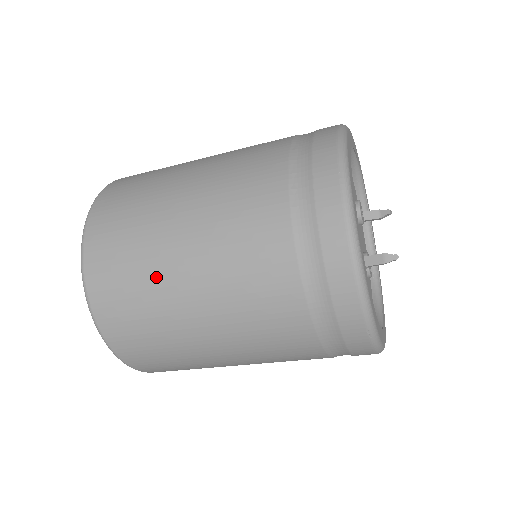
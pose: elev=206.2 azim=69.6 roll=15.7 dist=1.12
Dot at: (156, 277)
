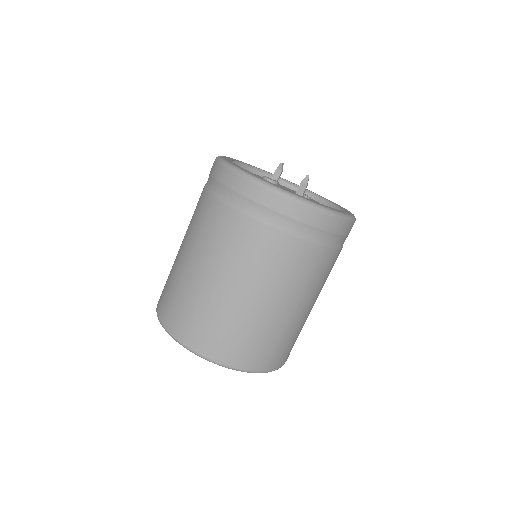
Dot at: (231, 312)
